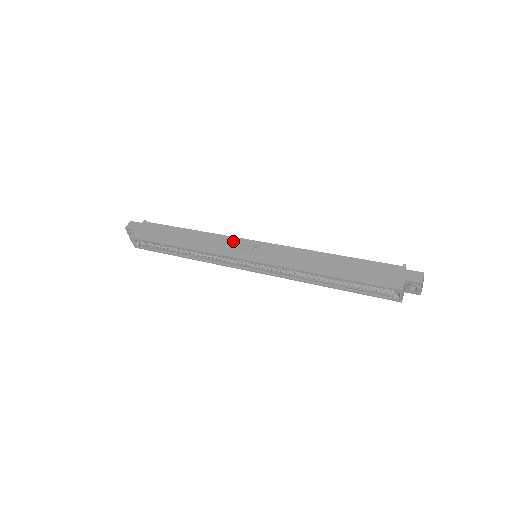
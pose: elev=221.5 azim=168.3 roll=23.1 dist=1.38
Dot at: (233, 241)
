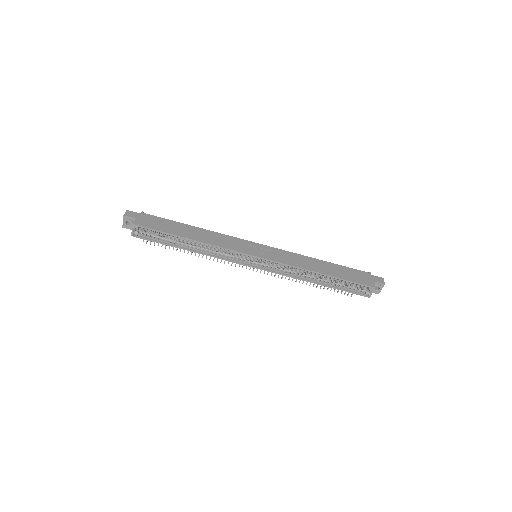
Dot at: (239, 241)
